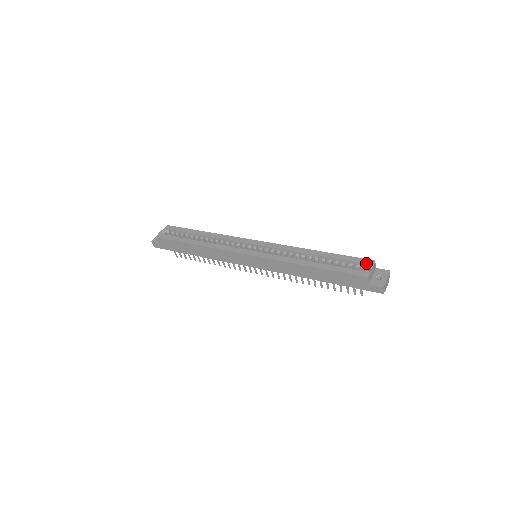
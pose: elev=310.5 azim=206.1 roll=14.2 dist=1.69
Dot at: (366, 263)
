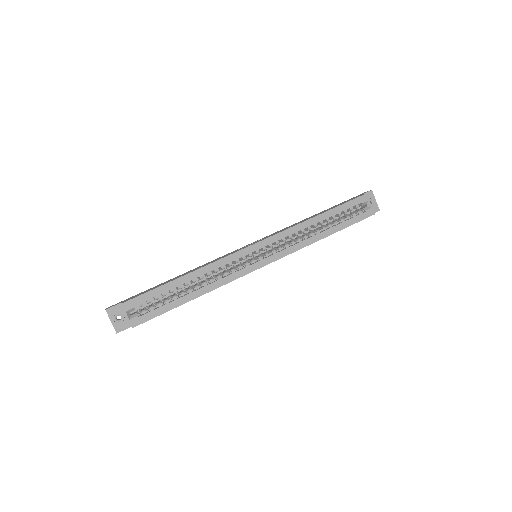
Dot at: (363, 201)
